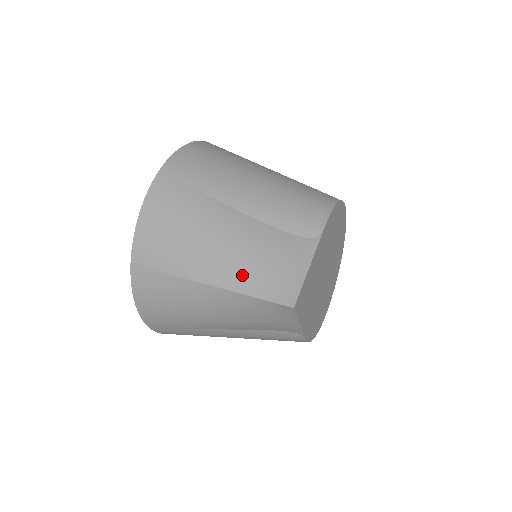
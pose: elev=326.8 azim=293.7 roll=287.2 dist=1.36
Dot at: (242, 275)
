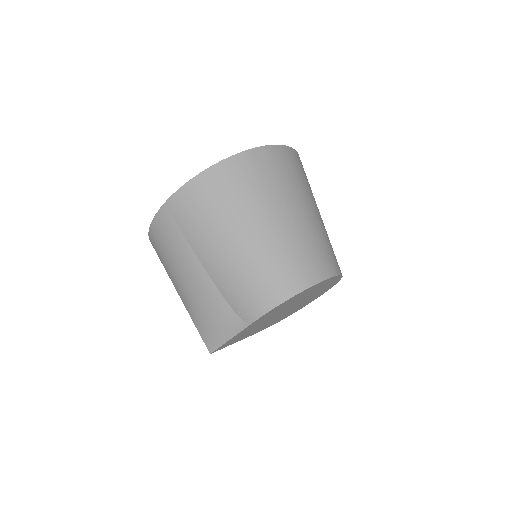
Dot at: (194, 312)
